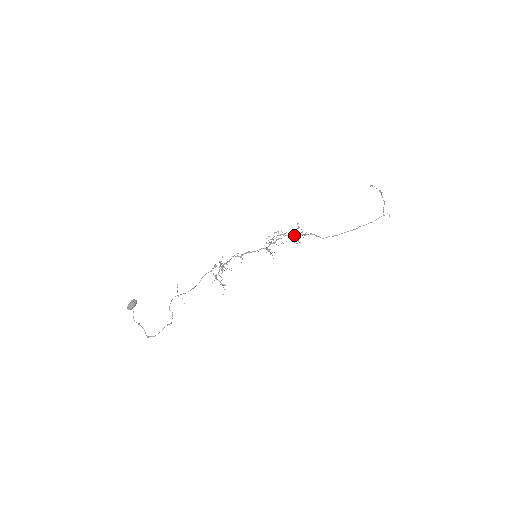
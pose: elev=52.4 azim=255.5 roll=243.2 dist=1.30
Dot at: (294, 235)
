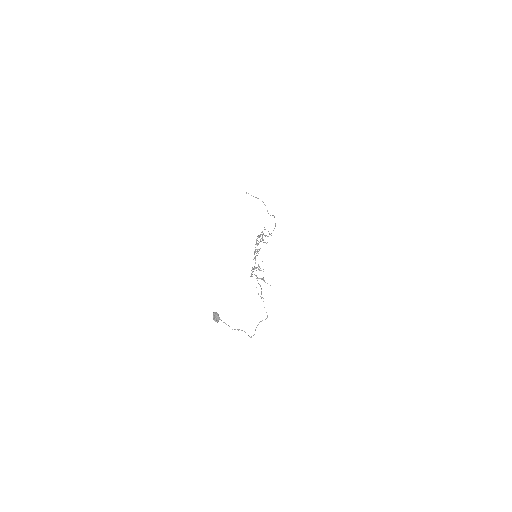
Dot at: occluded
